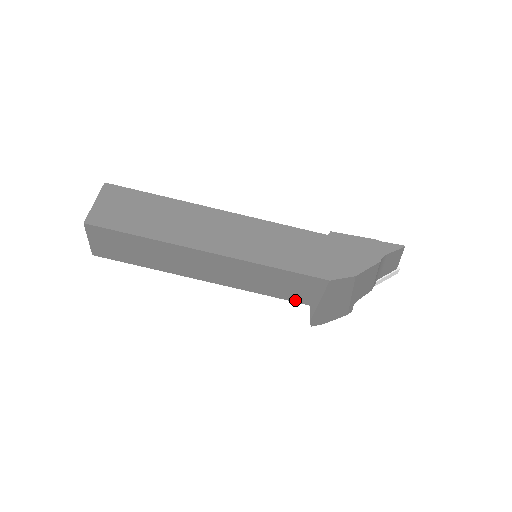
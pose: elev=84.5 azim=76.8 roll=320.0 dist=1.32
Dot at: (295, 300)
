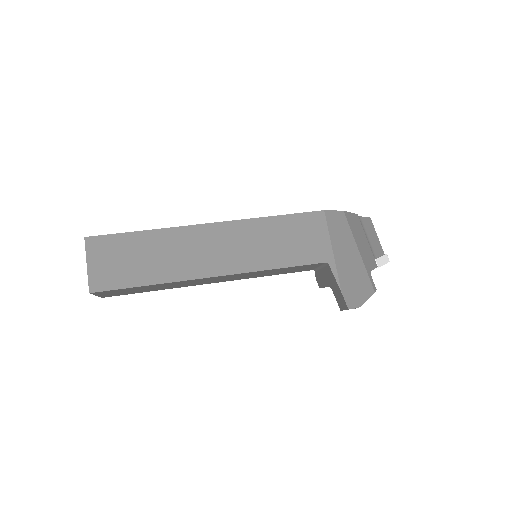
Dot at: (311, 261)
